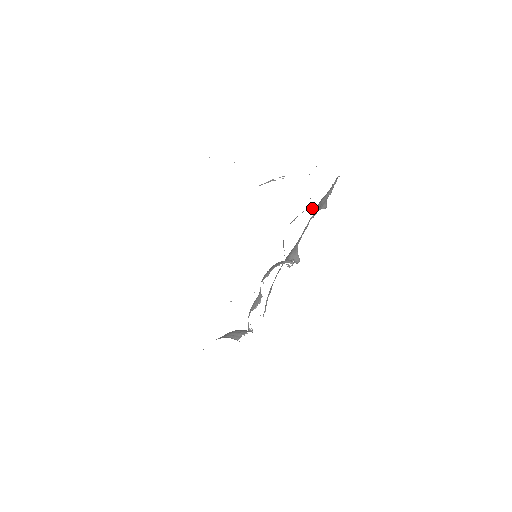
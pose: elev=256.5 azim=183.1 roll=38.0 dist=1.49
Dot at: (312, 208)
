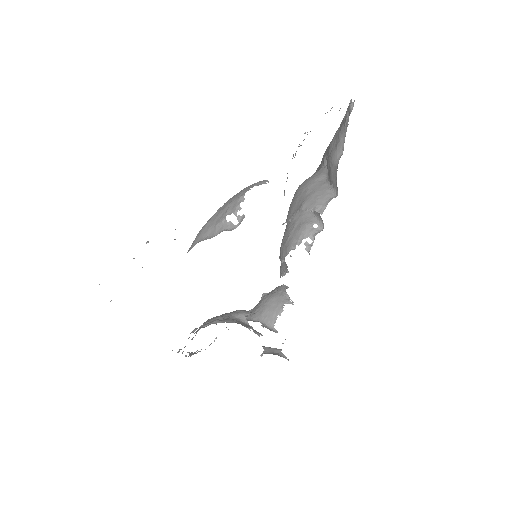
Dot at: (312, 207)
